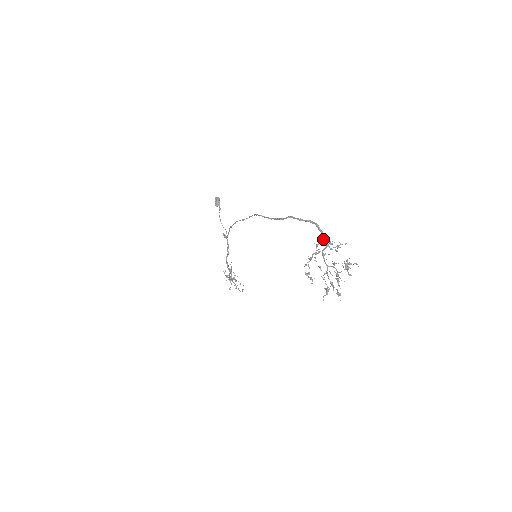
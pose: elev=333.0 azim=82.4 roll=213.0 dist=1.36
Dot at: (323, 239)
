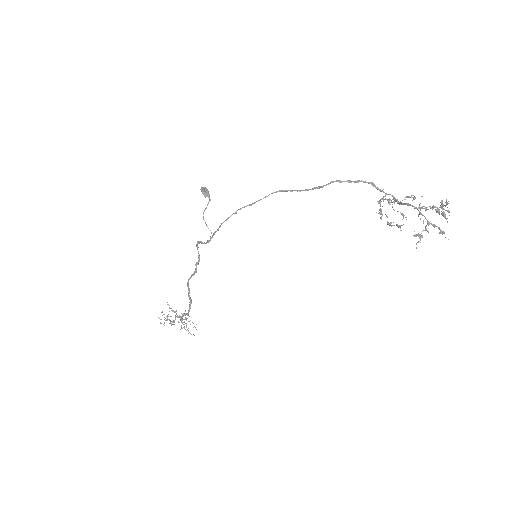
Dot at: (385, 195)
